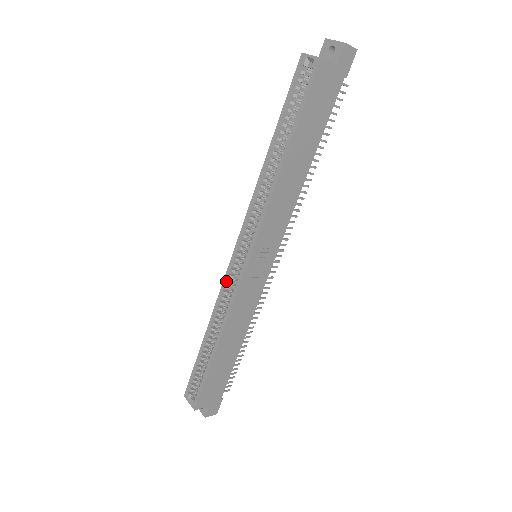
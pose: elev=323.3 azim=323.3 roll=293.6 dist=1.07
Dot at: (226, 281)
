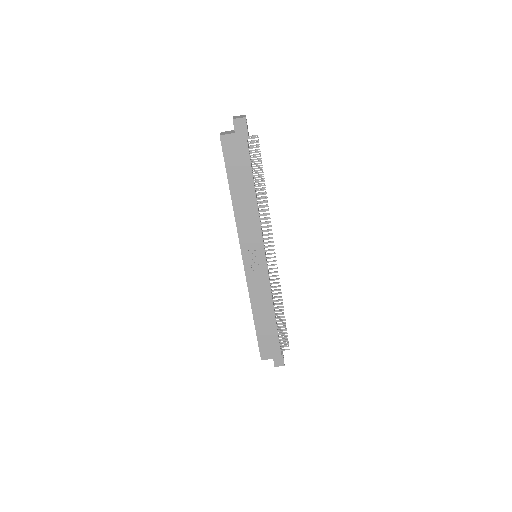
Dot at: occluded
